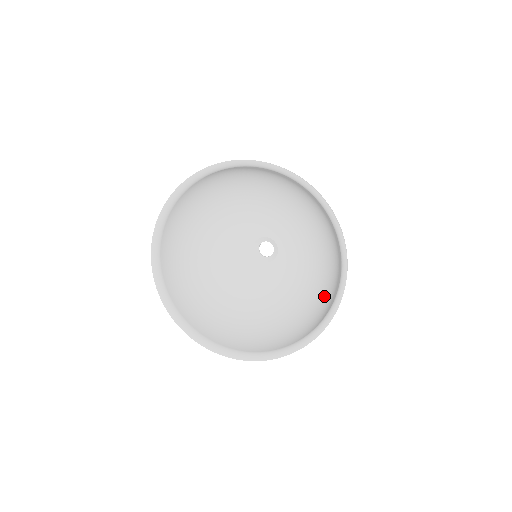
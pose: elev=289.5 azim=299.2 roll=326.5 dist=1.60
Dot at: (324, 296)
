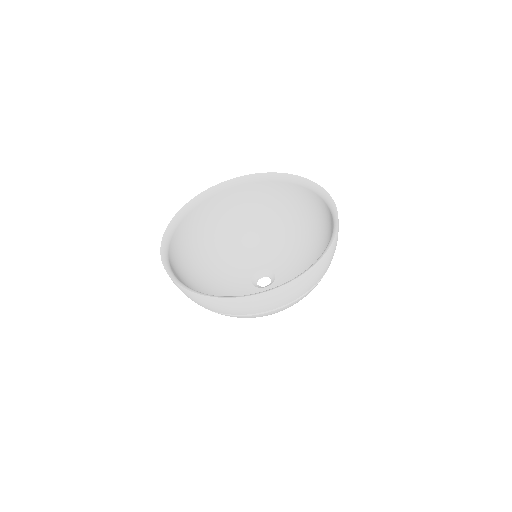
Dot at: occluded
